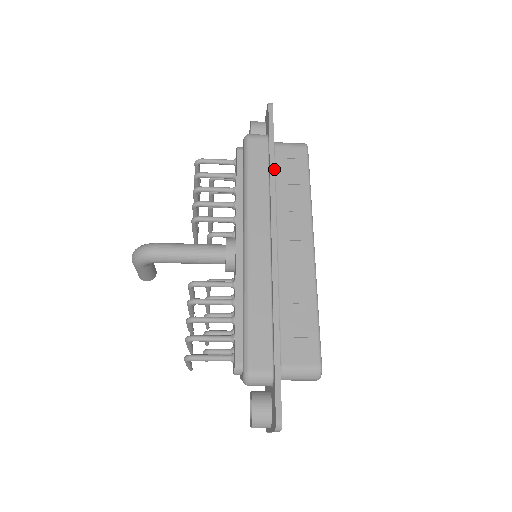
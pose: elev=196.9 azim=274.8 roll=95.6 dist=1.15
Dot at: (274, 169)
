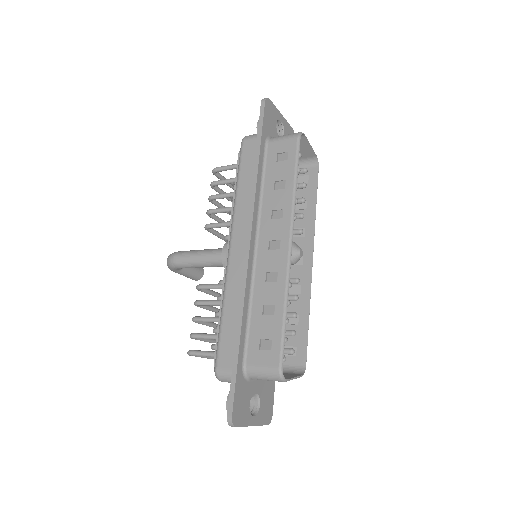
Dot at: (257, 170)
